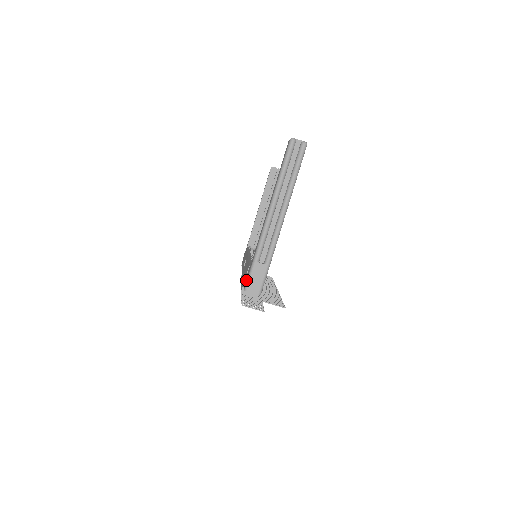
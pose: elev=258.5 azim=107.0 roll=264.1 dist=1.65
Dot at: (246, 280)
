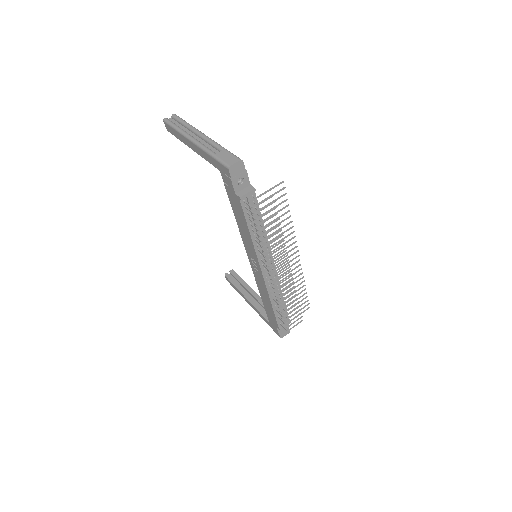
Dot at: (224, 170)
